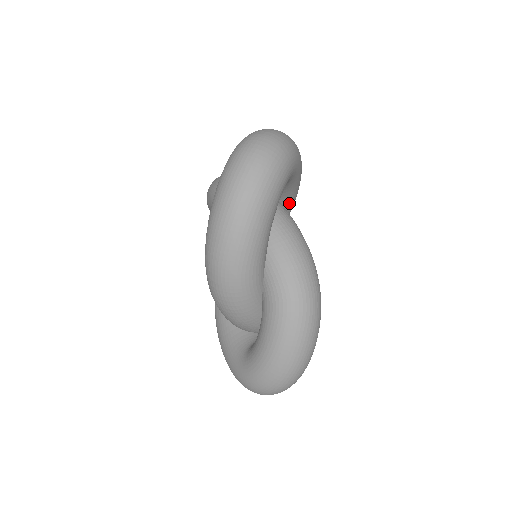
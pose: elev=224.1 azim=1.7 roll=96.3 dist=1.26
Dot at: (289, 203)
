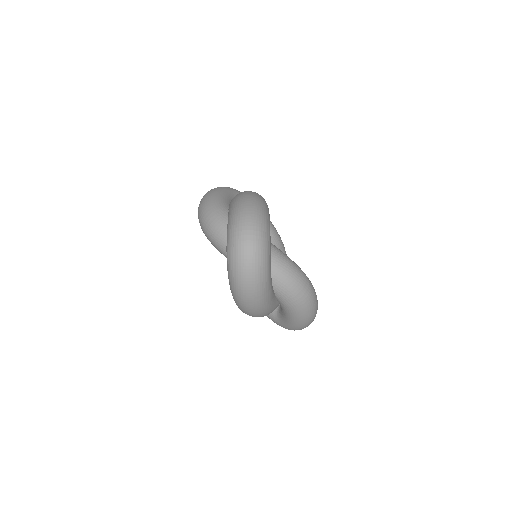
Dot at: occluded
